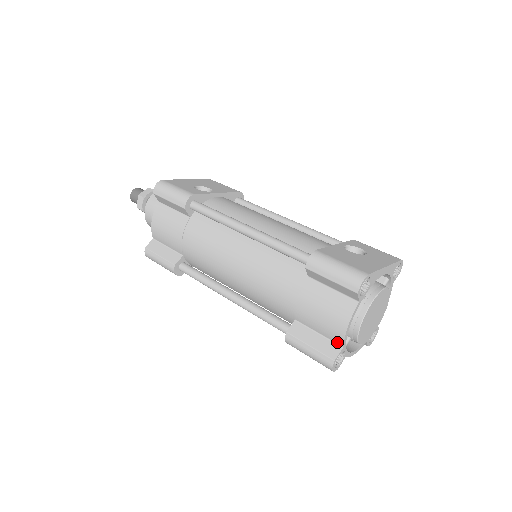
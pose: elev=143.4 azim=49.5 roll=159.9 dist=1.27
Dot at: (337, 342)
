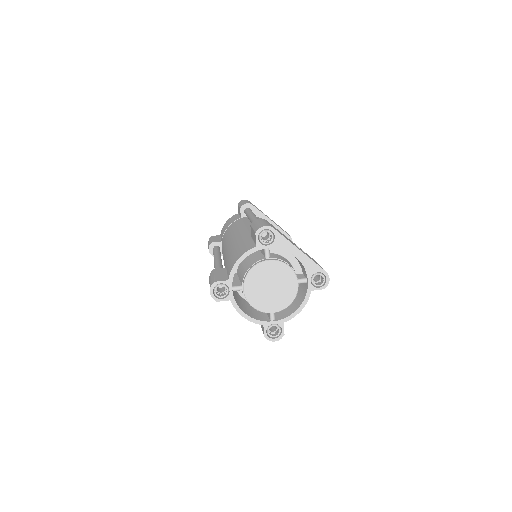
Dot at: (228, 276)
